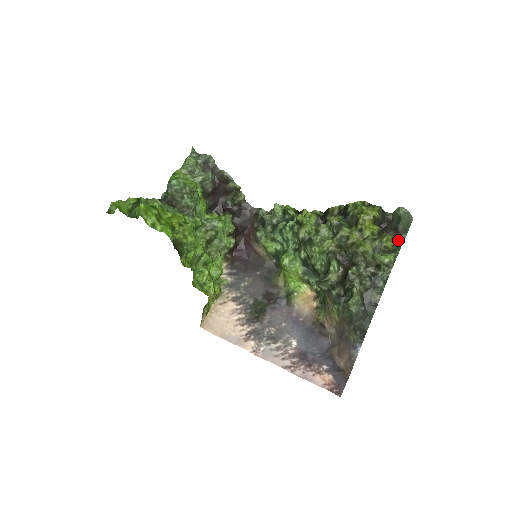
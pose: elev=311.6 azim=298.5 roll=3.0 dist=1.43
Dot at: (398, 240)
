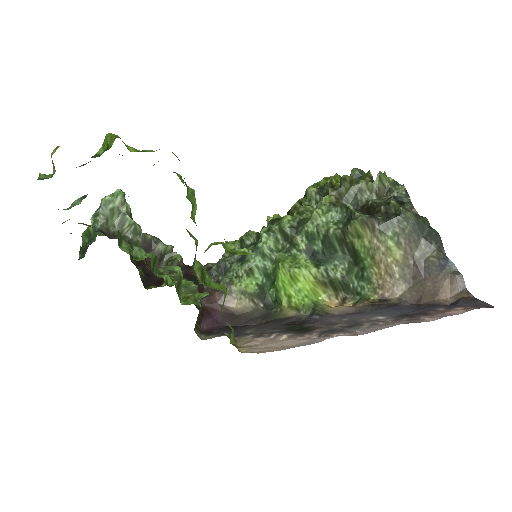
Dot at: occluded
